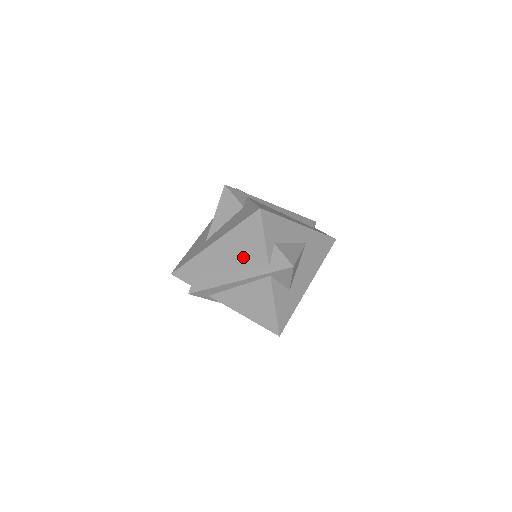
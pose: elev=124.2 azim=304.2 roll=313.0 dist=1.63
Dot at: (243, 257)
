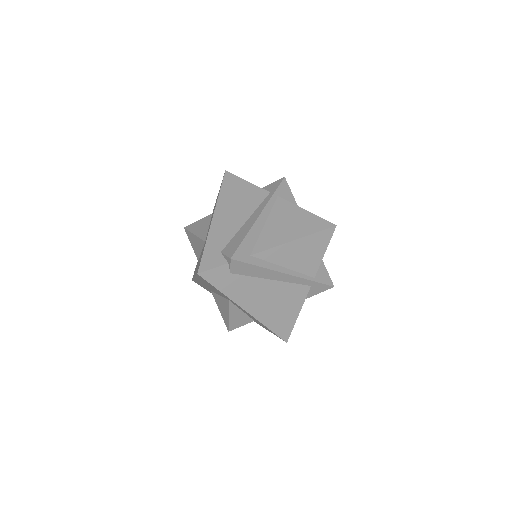
Dot at: (246, 204)
